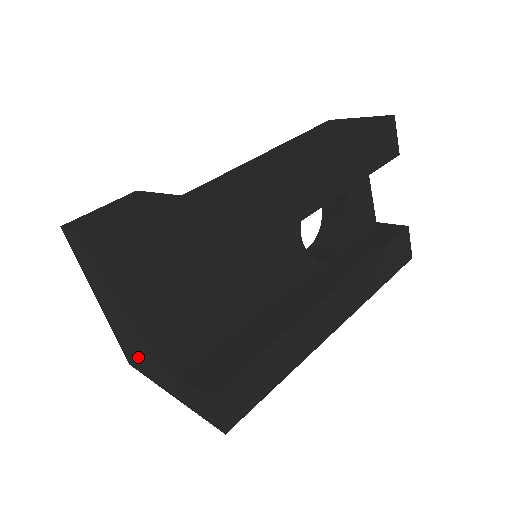
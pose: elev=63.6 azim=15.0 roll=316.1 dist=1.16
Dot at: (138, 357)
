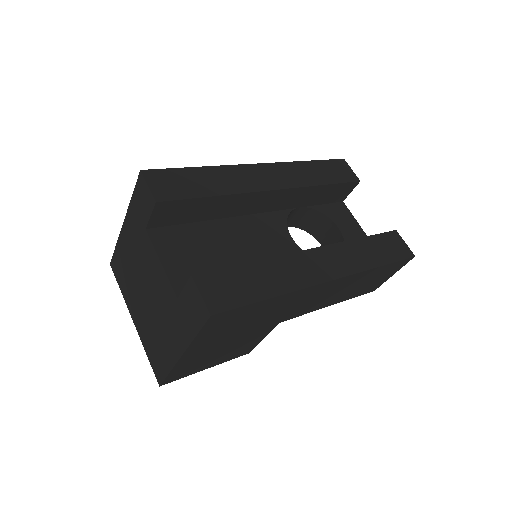
Dot at: (160, 348)
